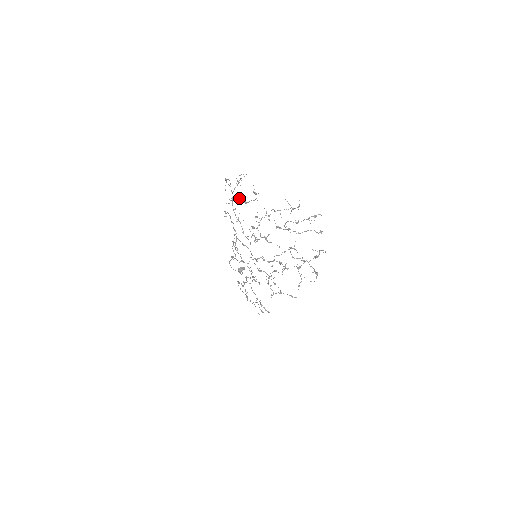
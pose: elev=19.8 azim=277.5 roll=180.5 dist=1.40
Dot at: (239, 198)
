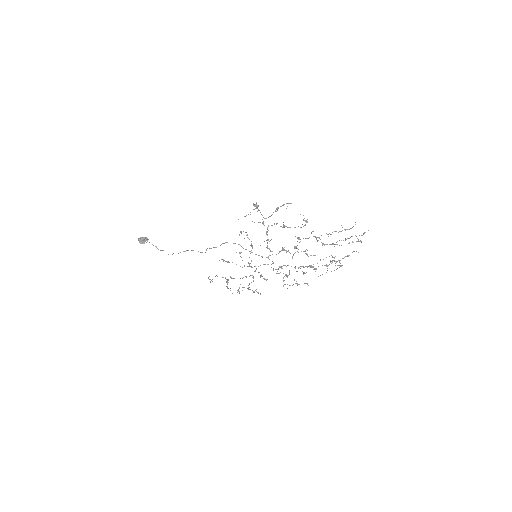
Dot at: occluded
